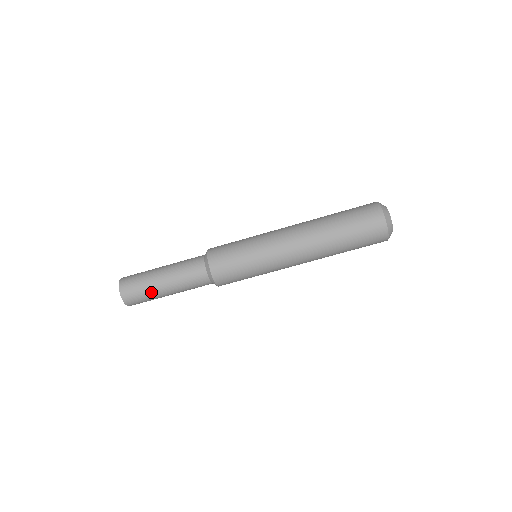
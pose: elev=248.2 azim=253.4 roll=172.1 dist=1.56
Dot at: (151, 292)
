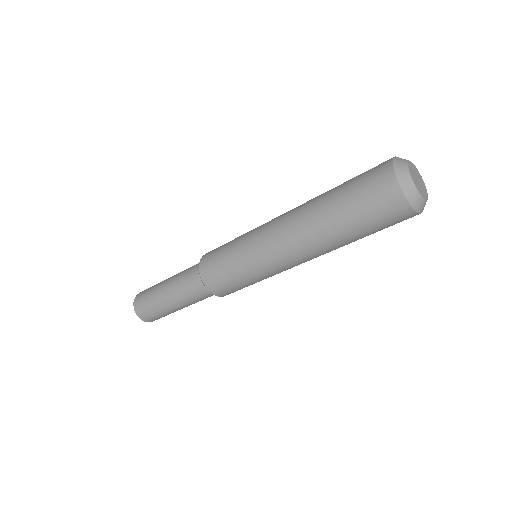
Dot at: (158, 306)
